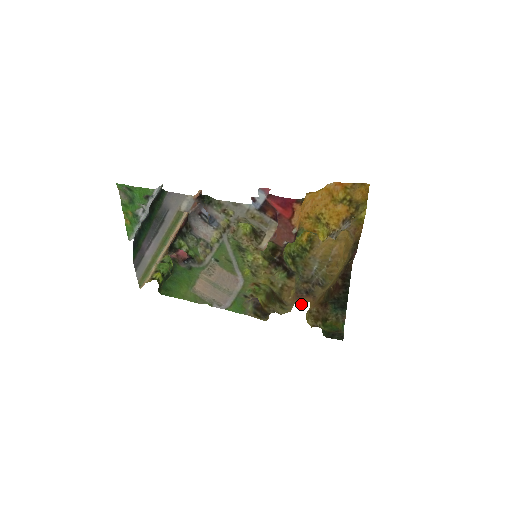
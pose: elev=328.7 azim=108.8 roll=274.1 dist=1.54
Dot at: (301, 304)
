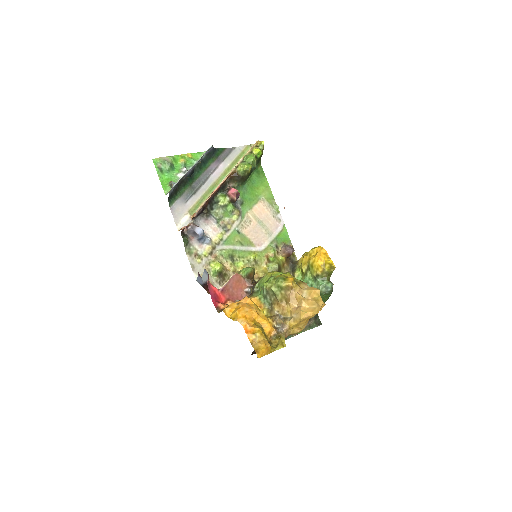
Dot at: occluded
